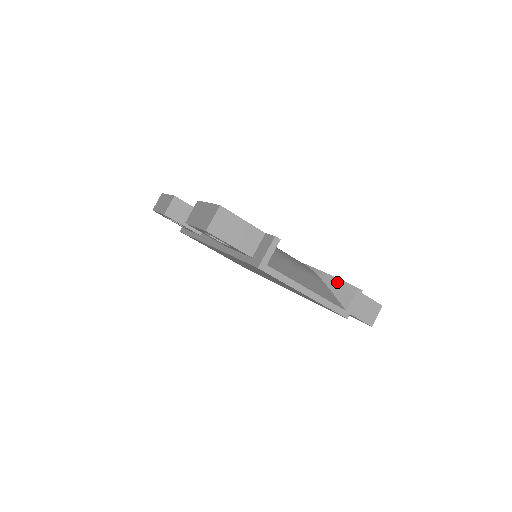
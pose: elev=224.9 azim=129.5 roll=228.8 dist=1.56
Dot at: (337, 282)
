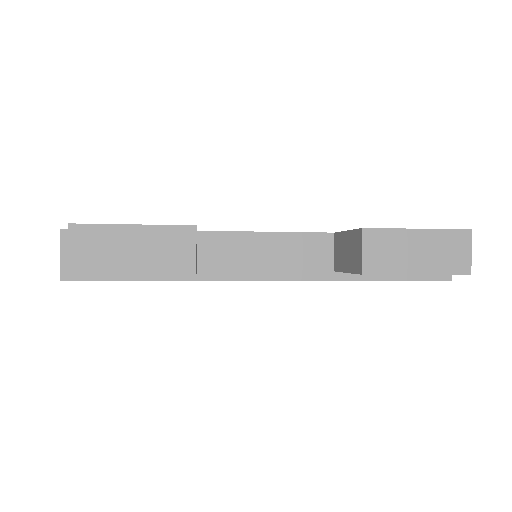
Dot at: occluded
